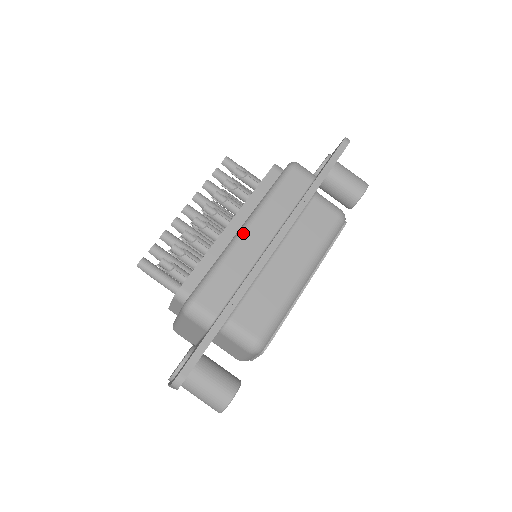
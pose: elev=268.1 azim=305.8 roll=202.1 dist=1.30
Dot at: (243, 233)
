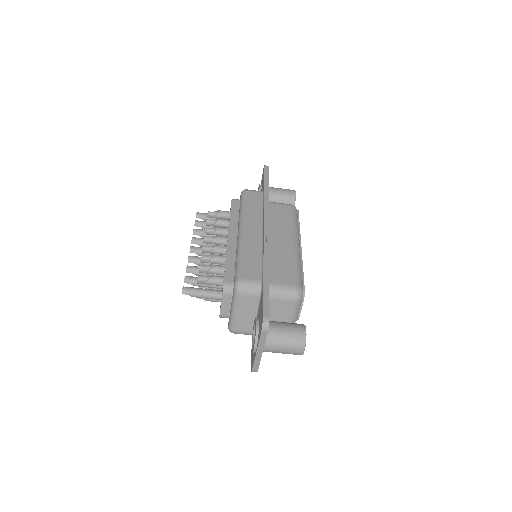
Dot at: (242, 233)
